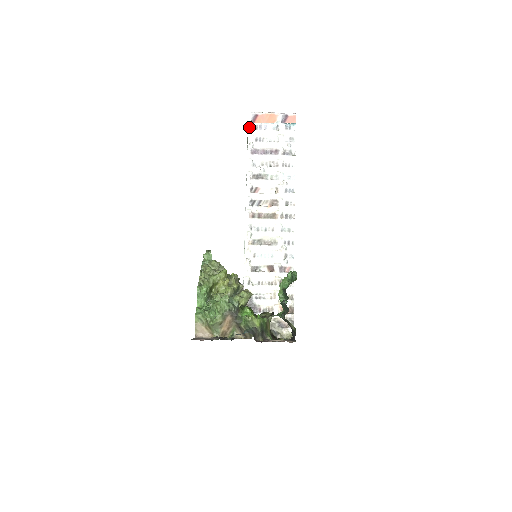
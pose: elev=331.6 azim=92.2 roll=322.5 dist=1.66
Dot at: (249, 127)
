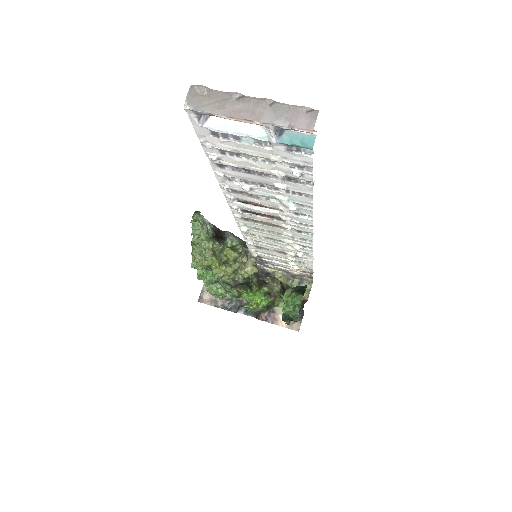
Dot at: (197, 132)
